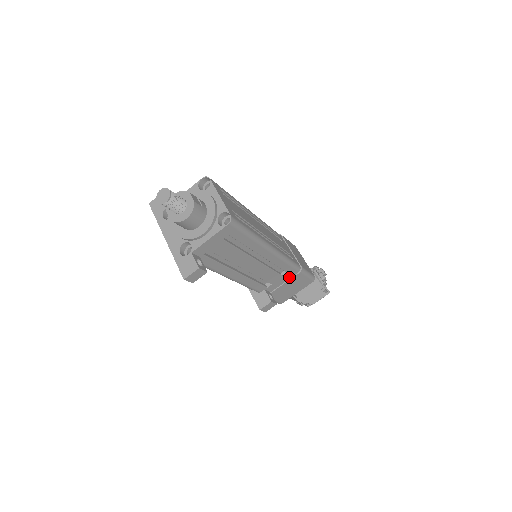
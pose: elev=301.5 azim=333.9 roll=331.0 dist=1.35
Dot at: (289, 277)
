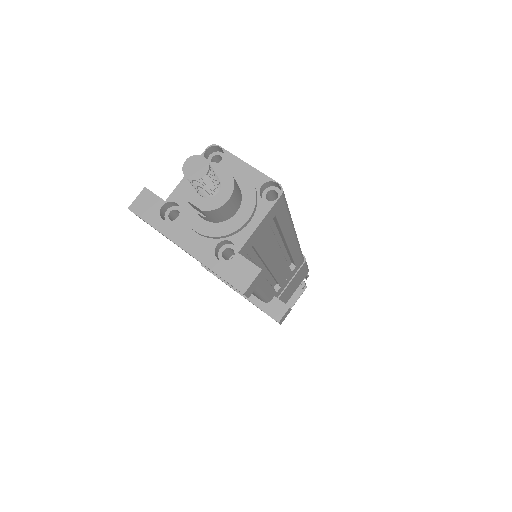
Dot at: (295, 272)
